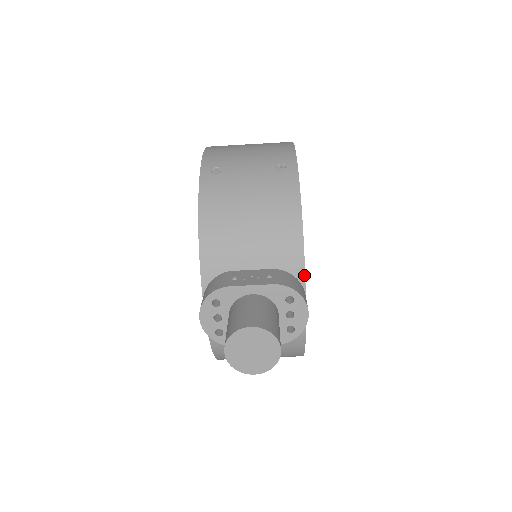
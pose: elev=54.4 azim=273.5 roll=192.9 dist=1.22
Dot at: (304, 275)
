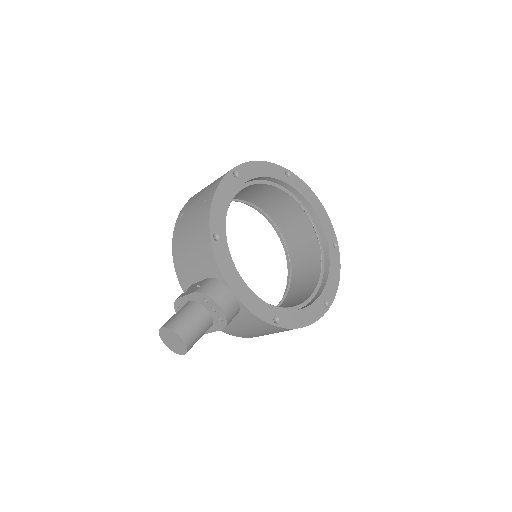
Dot at: (223, 278)
